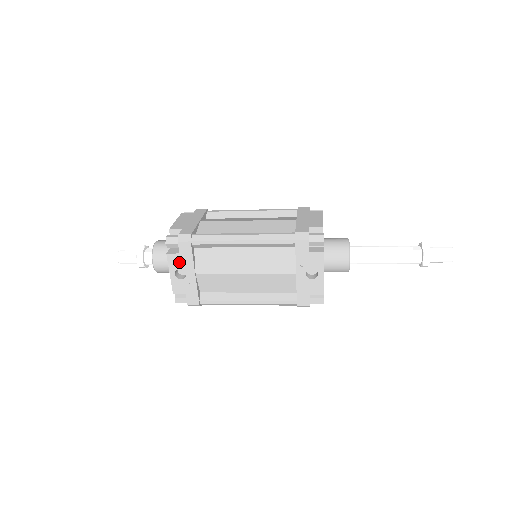
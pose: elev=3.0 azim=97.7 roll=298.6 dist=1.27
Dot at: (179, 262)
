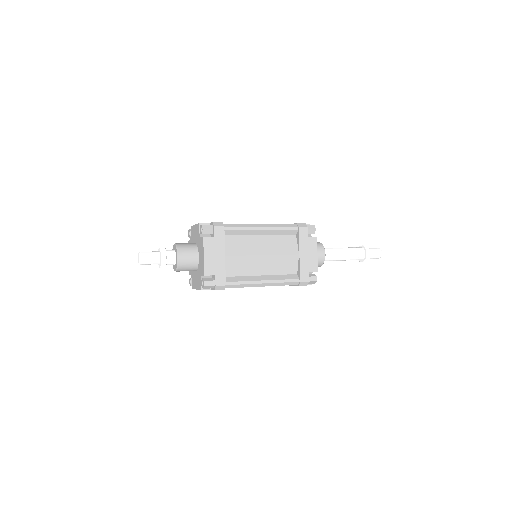
Dot at: occluded
